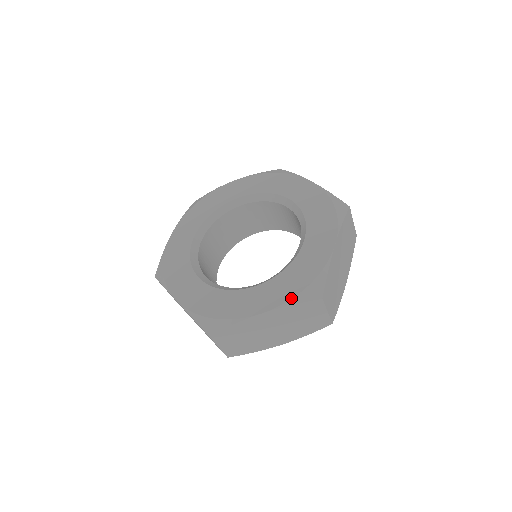
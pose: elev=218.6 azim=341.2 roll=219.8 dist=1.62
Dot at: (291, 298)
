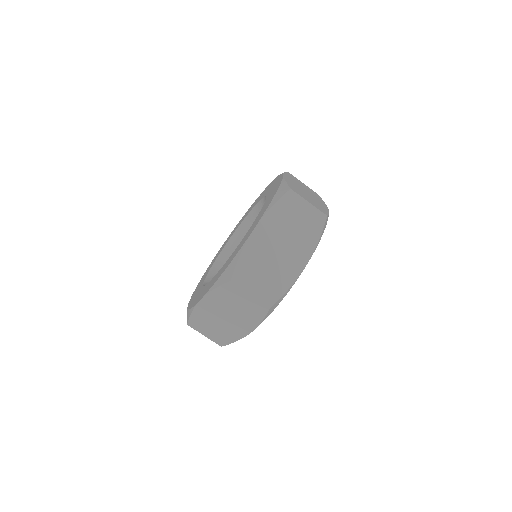
Dot at: (268, 205)
